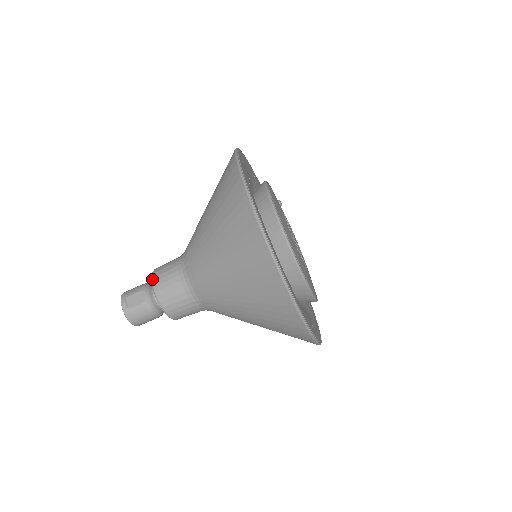
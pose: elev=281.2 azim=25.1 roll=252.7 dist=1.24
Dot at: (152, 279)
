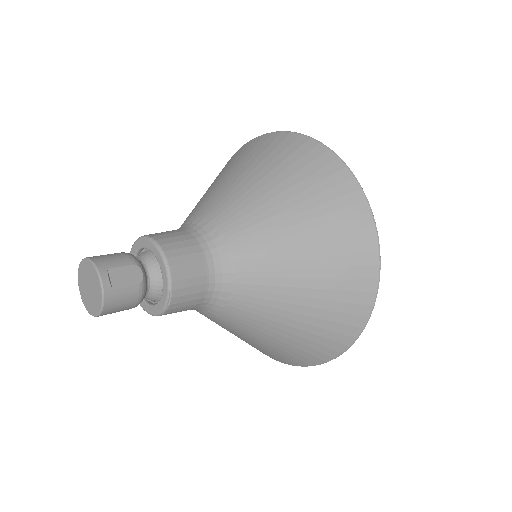
Dot at: (164, 252)
